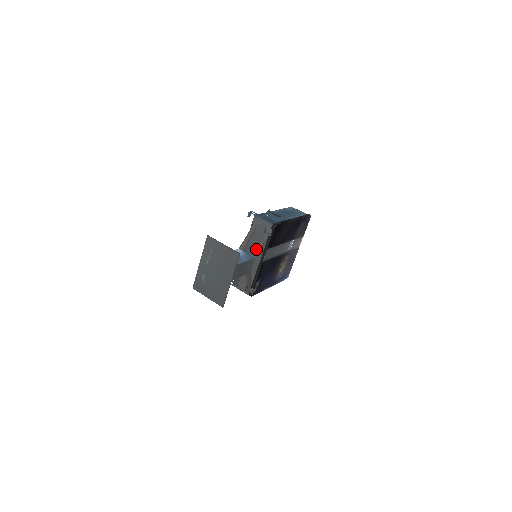
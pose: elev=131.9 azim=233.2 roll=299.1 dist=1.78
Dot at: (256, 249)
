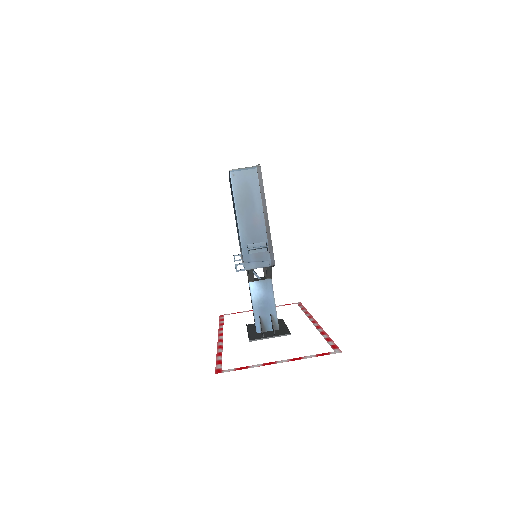
Dot at: (267, 276)
